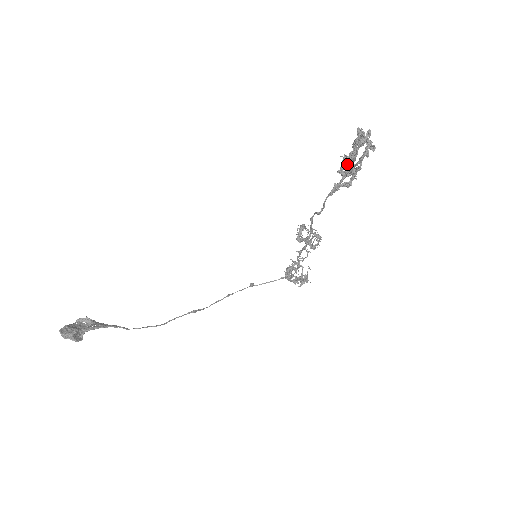
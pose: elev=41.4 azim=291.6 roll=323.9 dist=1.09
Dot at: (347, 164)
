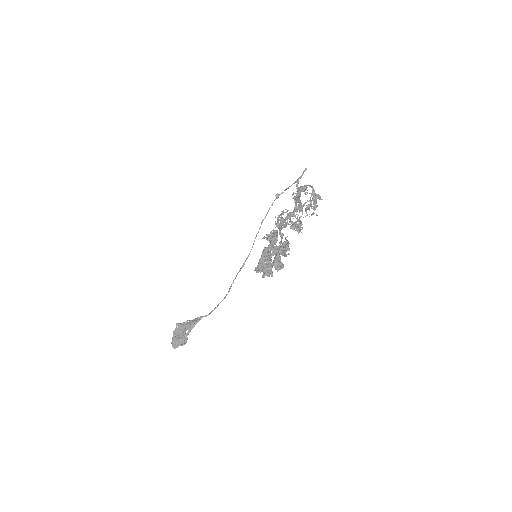
Dot at: (273, 238)
